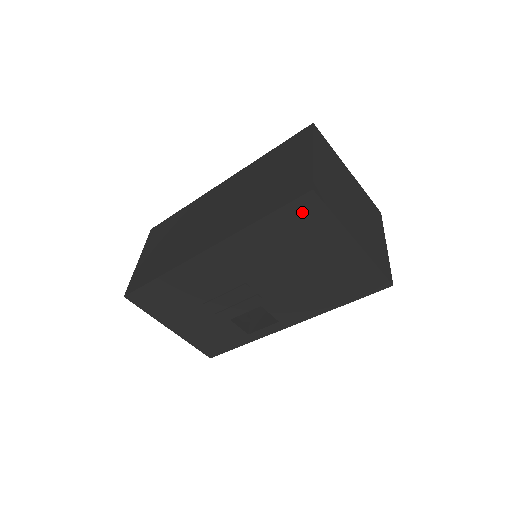
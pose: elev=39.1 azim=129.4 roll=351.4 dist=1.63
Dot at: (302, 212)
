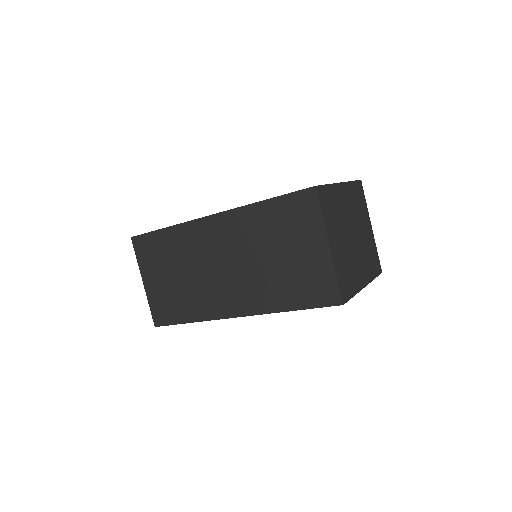
Dot at: occluded
